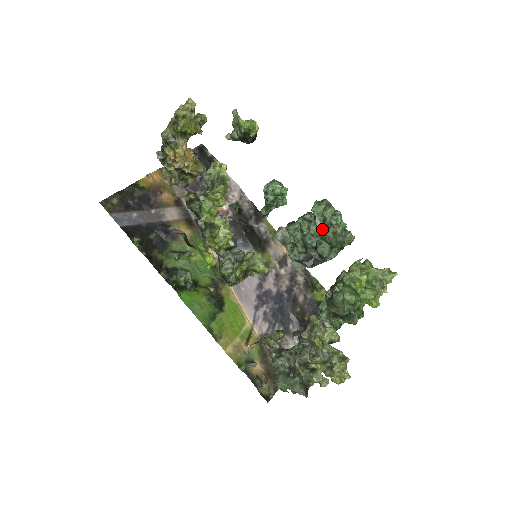
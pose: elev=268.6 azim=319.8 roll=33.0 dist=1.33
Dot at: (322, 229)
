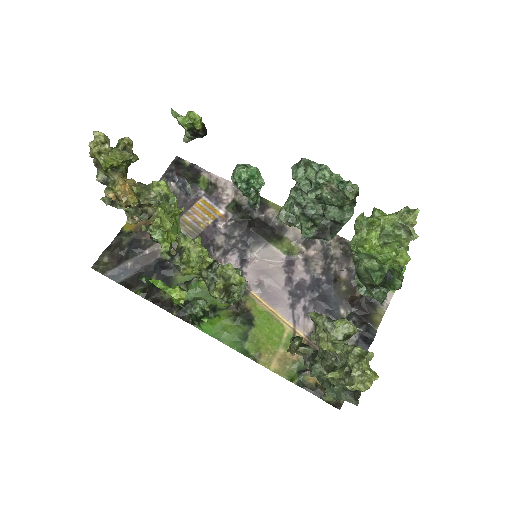
Dot at: (312, 194)
